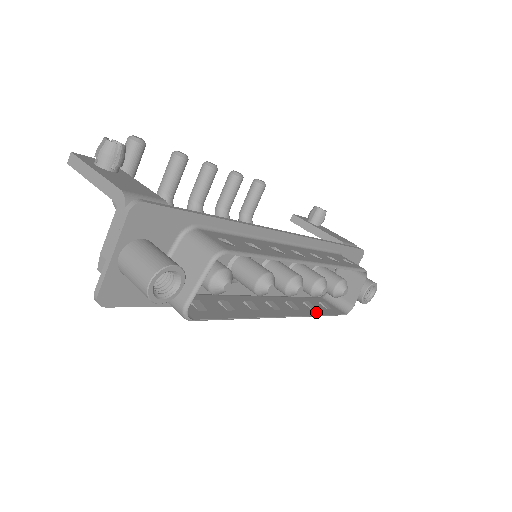
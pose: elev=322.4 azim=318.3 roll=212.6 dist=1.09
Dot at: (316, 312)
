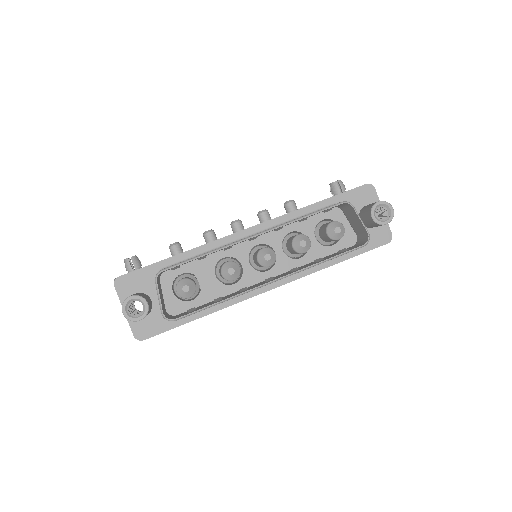
Dot at: (319, 262)
